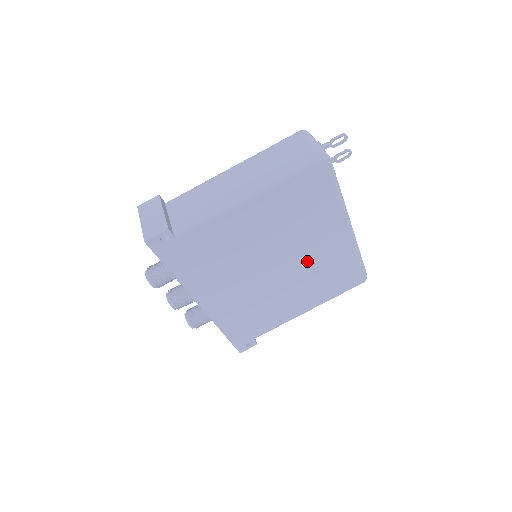
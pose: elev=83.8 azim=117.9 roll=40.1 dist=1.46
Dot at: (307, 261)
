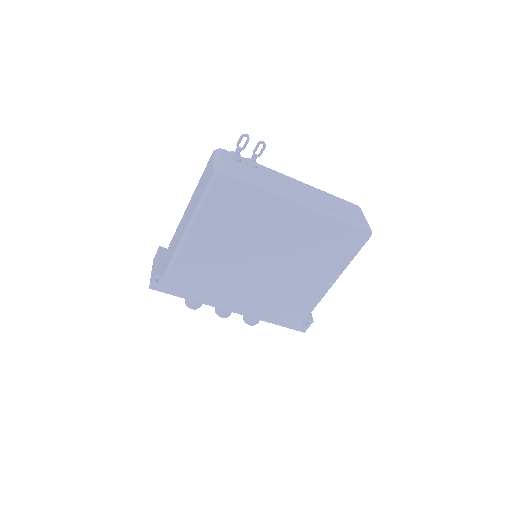
Dot at: (288, 246)
